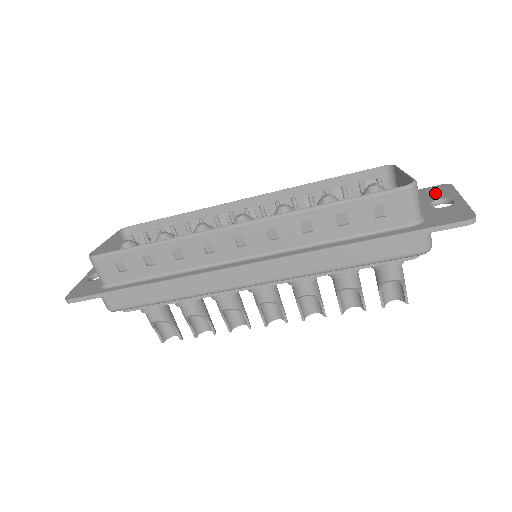
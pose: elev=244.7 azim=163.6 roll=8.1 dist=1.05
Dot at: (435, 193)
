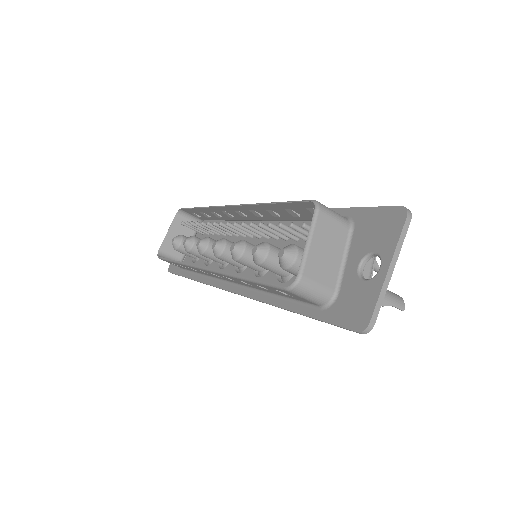
Dot at: (380, 232)
